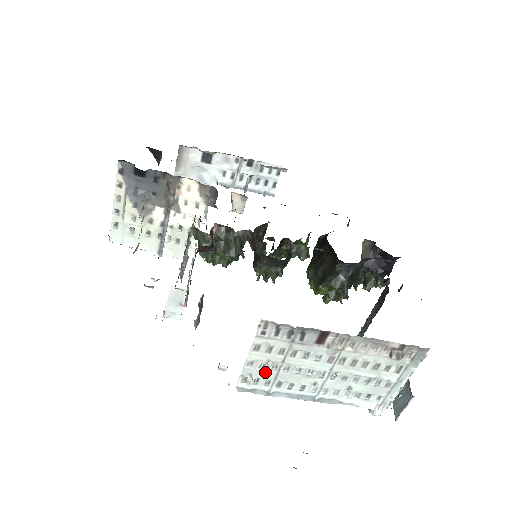
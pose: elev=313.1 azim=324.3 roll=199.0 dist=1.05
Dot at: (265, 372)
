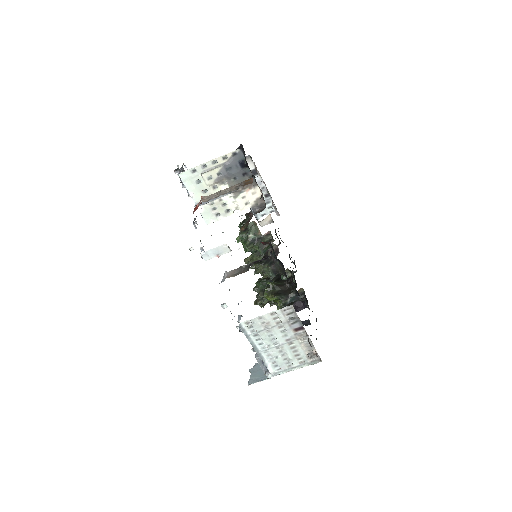
Dot at: (260, 326)
